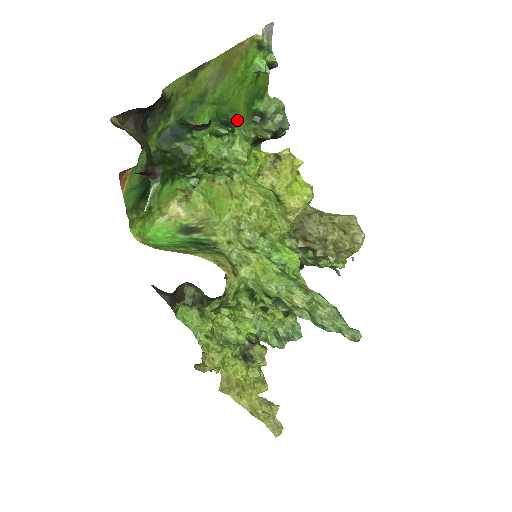
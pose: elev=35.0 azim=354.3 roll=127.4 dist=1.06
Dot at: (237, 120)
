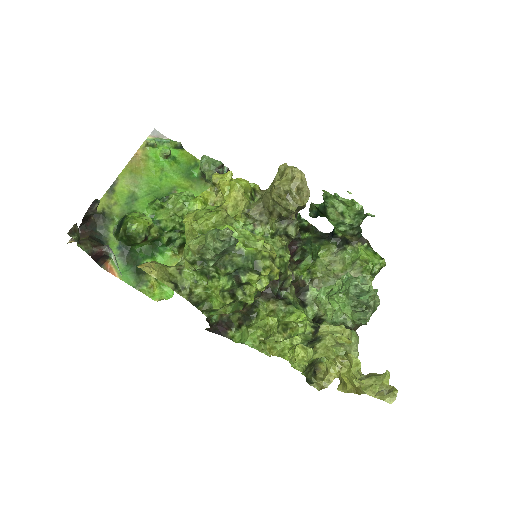
Dot at: (186, 190)
